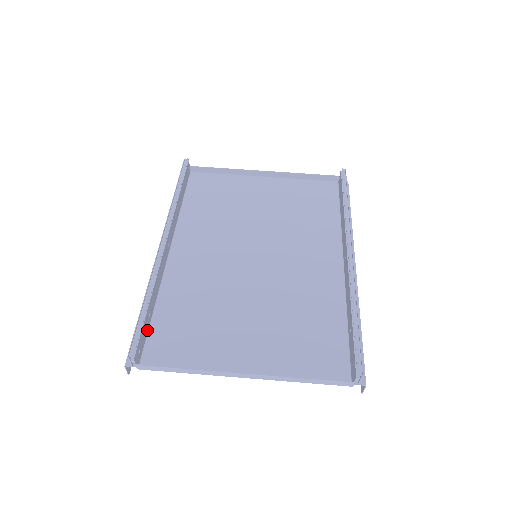
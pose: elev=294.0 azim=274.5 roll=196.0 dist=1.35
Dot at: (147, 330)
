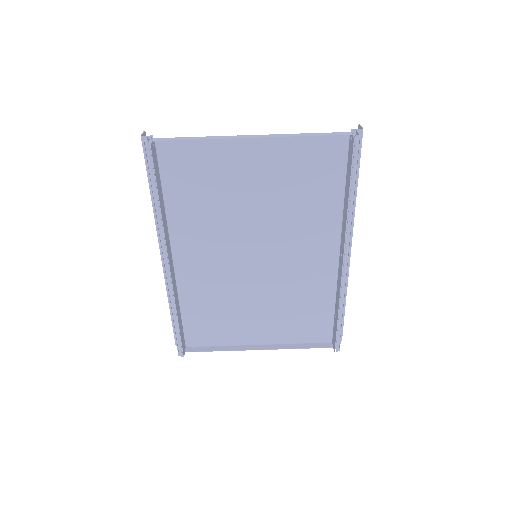
Dot at: (182, 326)
